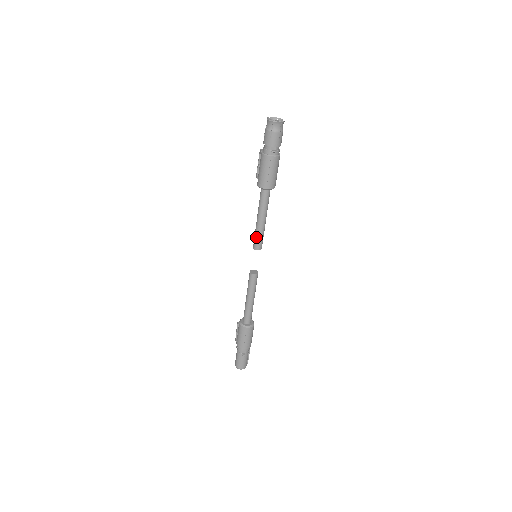
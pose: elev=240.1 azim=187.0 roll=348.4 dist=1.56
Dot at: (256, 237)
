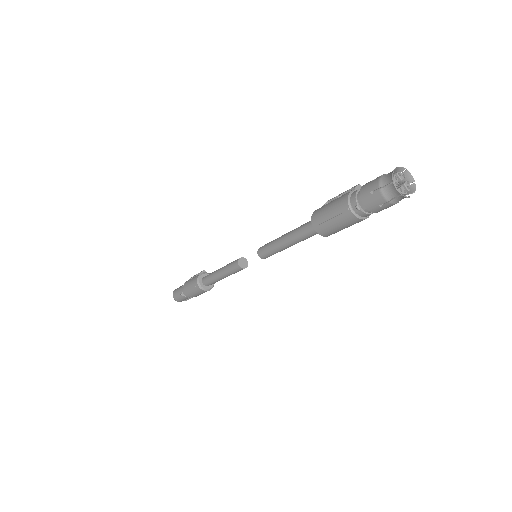
Dot at: (268, 245)
